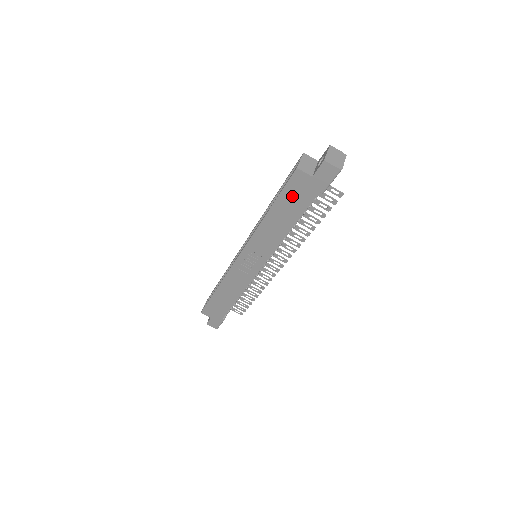
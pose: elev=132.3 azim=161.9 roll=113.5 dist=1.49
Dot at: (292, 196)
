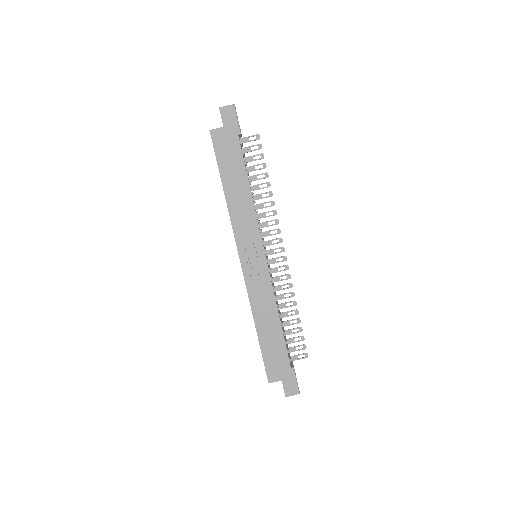
Dot at: (226, 156)
